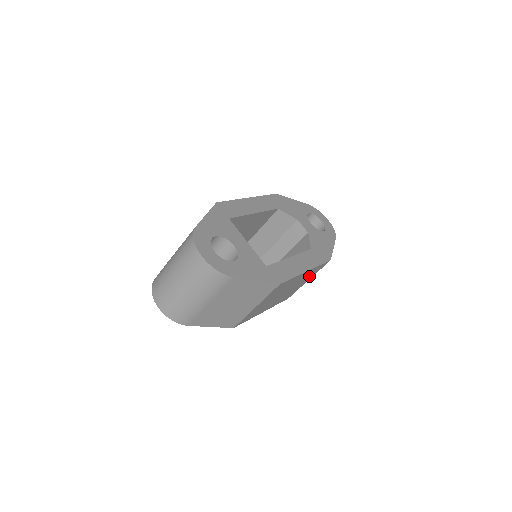
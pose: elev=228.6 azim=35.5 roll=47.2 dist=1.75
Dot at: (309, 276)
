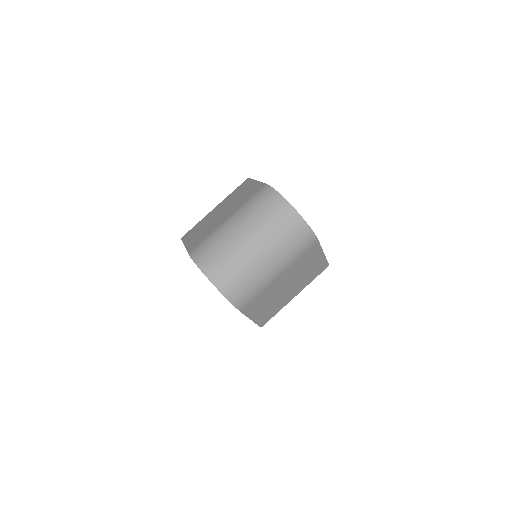
Dot at: occluded
